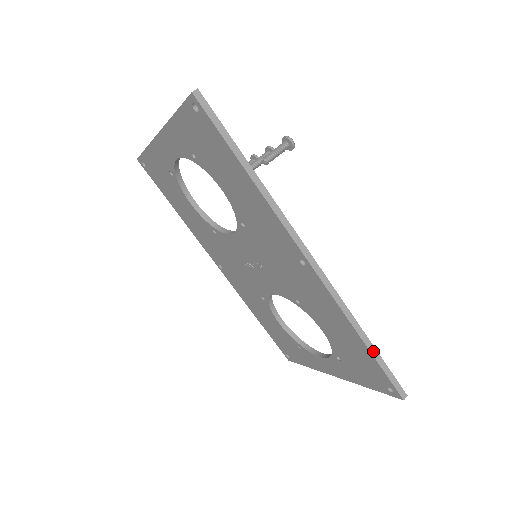
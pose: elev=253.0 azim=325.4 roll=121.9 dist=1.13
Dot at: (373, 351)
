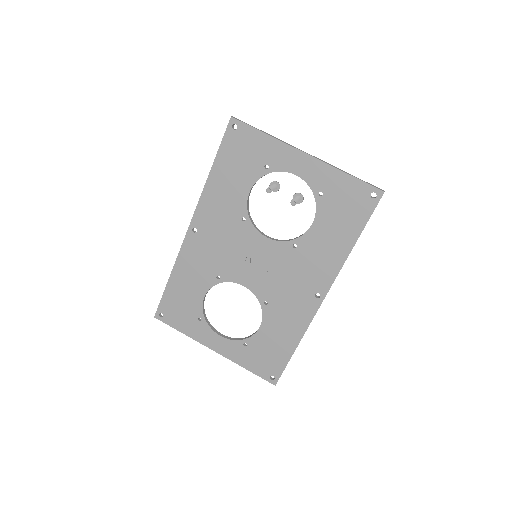
Dot at: occluded
